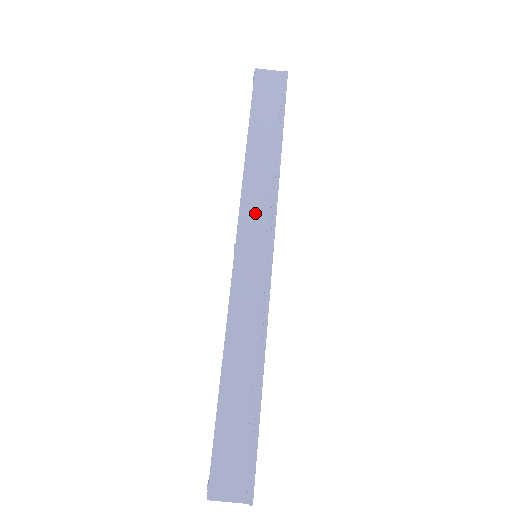
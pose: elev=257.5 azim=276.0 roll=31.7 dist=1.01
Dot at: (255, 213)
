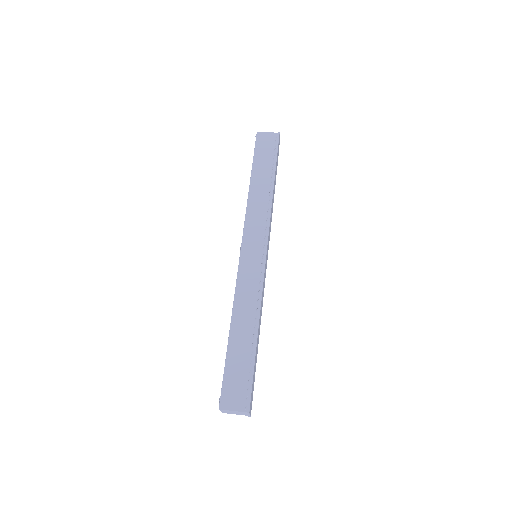
Dot at: (255, 227)
